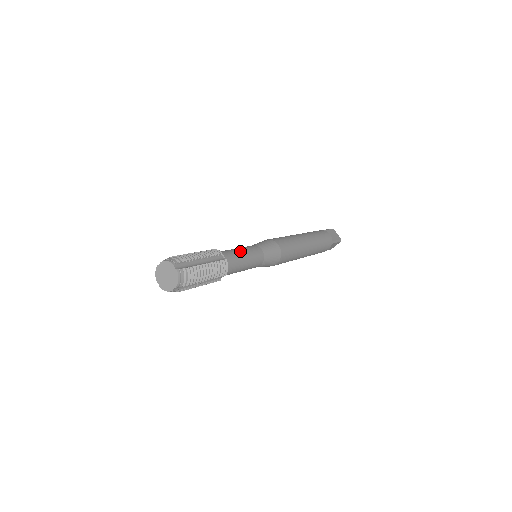
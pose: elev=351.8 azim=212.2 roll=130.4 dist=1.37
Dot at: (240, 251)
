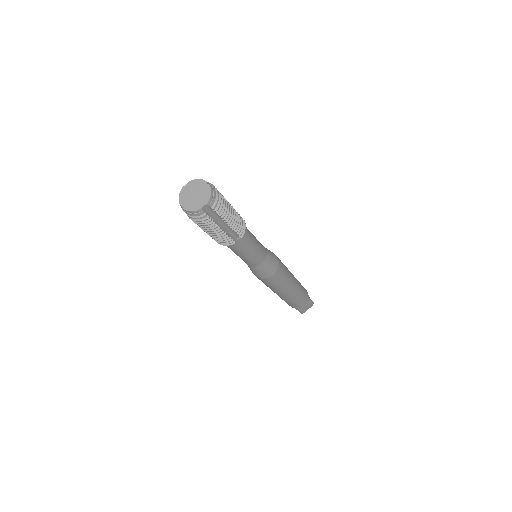
Dot at: occluded
